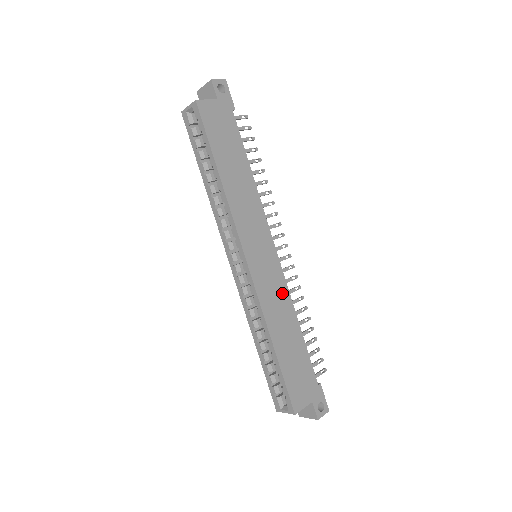
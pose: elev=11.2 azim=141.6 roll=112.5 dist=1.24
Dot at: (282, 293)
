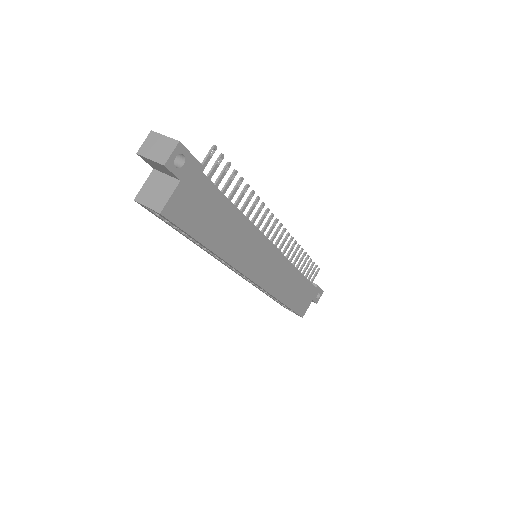
Dot at: (285, 268)
